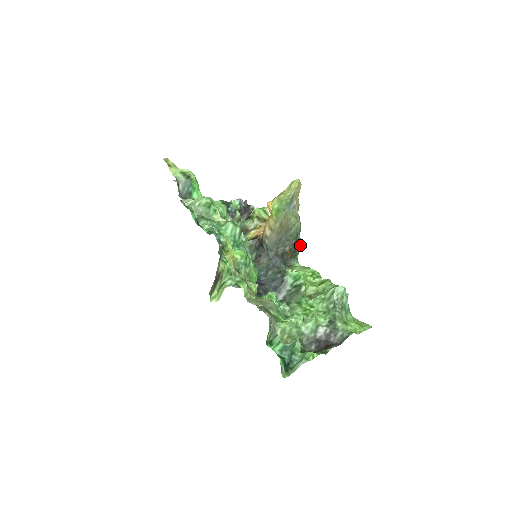
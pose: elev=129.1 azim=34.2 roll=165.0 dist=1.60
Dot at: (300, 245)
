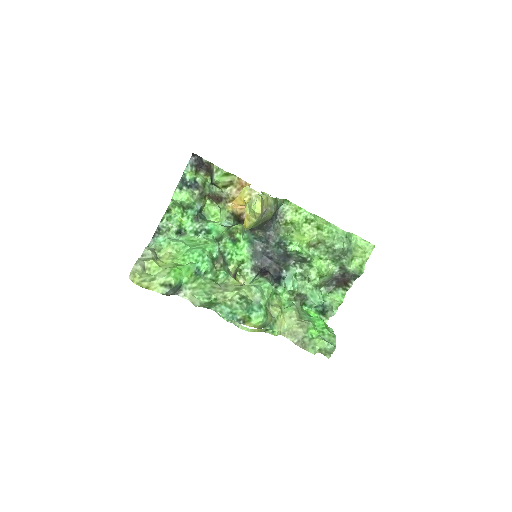
Dot at: occluded
